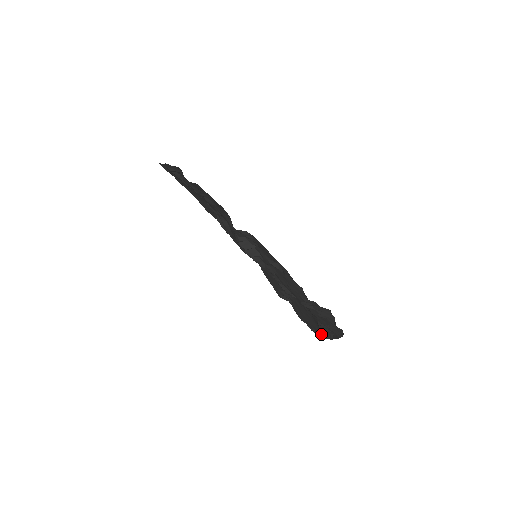
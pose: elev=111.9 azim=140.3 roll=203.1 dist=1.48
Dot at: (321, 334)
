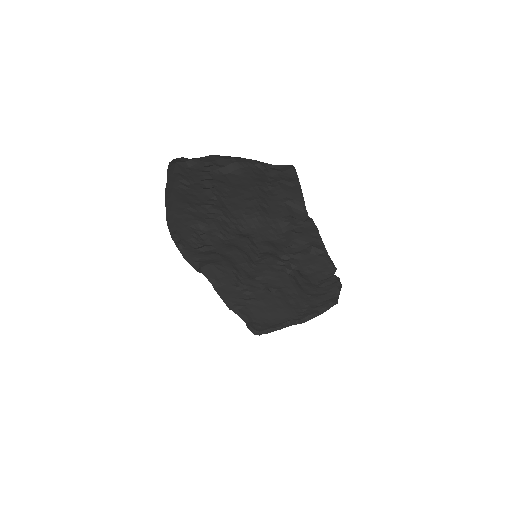
Dot at: (277, 329)
